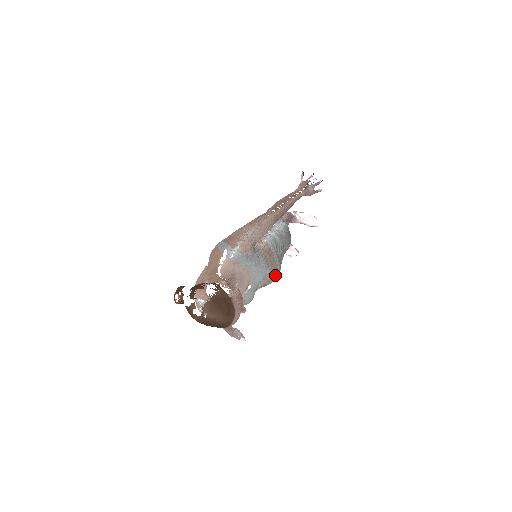
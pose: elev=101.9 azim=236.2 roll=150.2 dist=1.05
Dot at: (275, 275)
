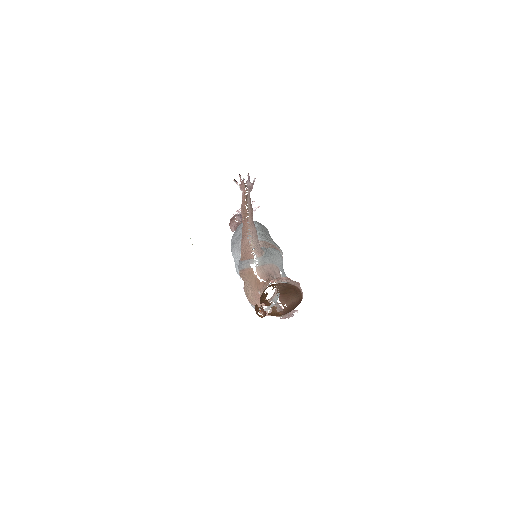
Dot at: occluded
